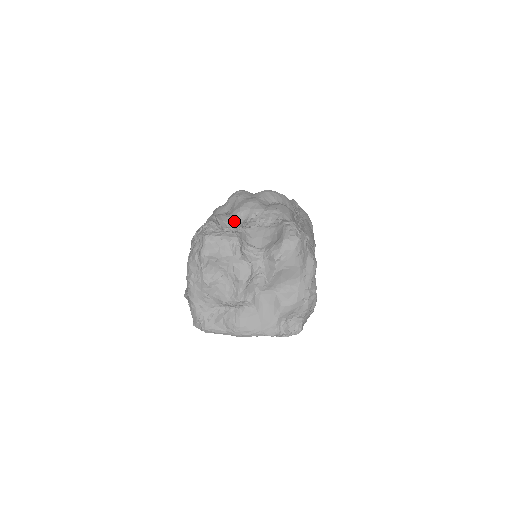
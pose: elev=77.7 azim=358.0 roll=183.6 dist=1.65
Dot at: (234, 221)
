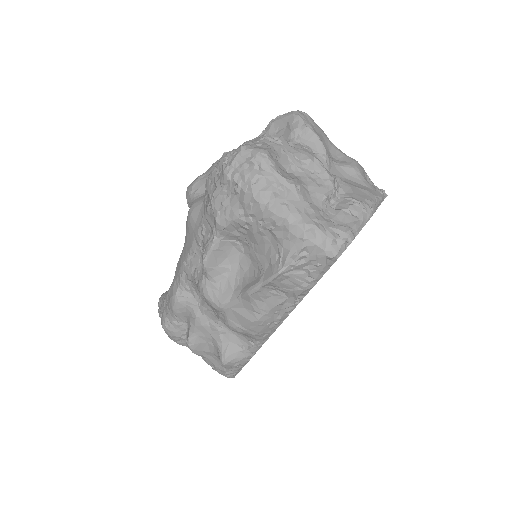
Dot at: occluded
